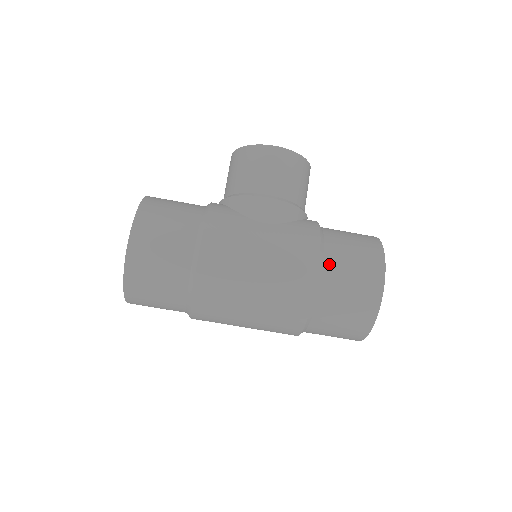
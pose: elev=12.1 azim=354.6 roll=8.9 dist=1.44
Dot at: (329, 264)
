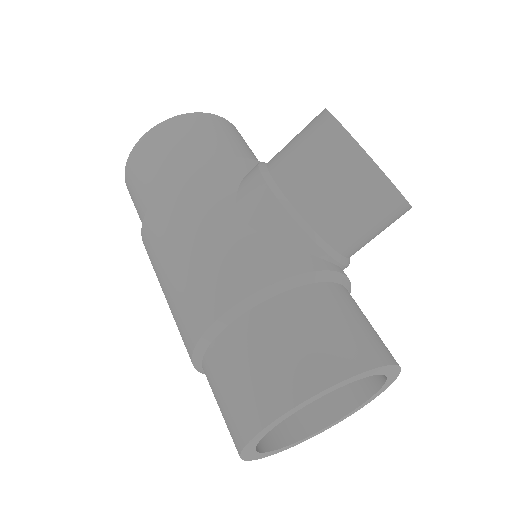
Dot at: (242, 325)
